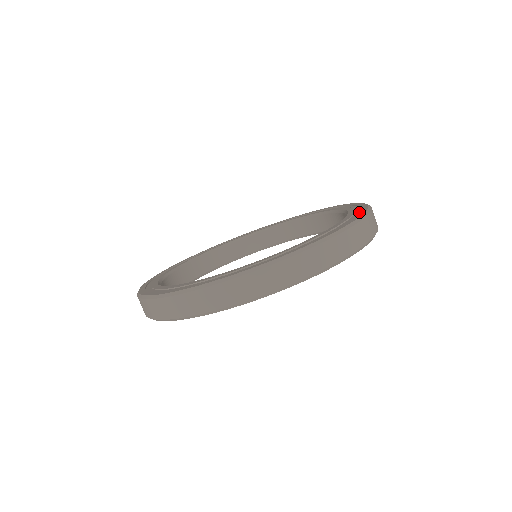
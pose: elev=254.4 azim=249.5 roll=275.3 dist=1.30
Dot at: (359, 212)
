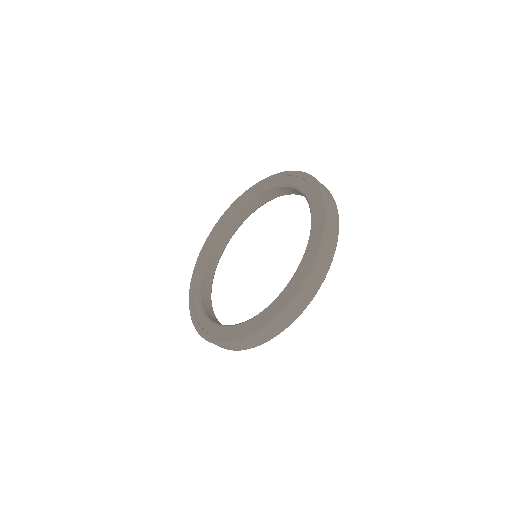
Dot at: (320, 219)
